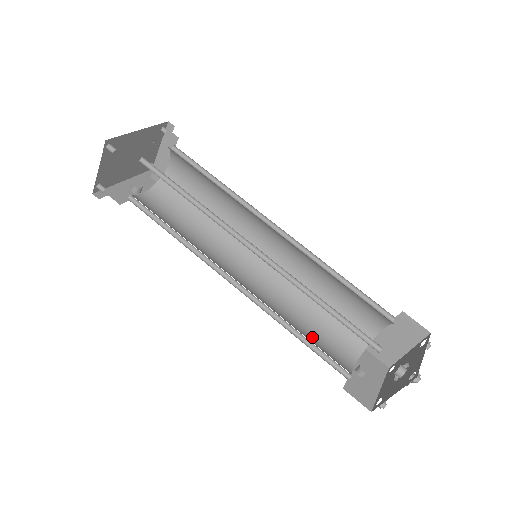
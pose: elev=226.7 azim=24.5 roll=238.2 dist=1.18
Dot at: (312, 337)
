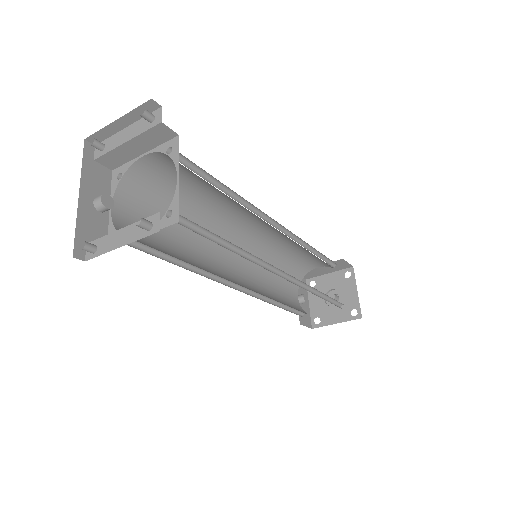
Dot at: (279, 294)
